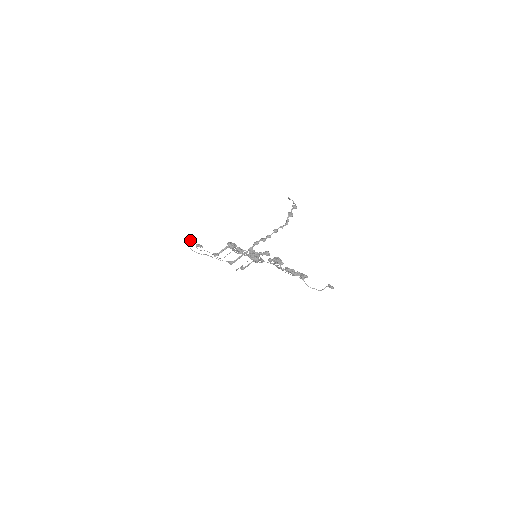
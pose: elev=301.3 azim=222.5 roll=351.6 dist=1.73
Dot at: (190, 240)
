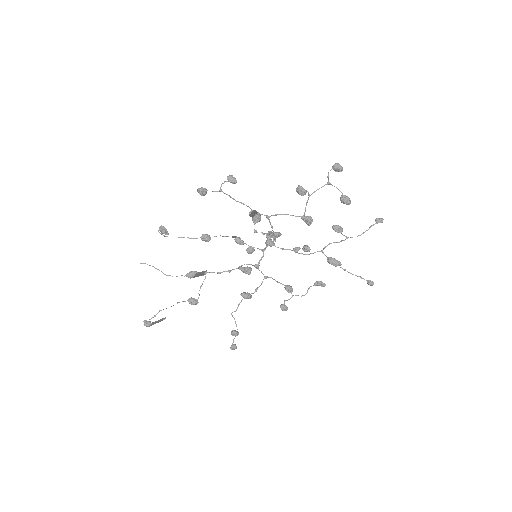
Dot at: (231, 175)
